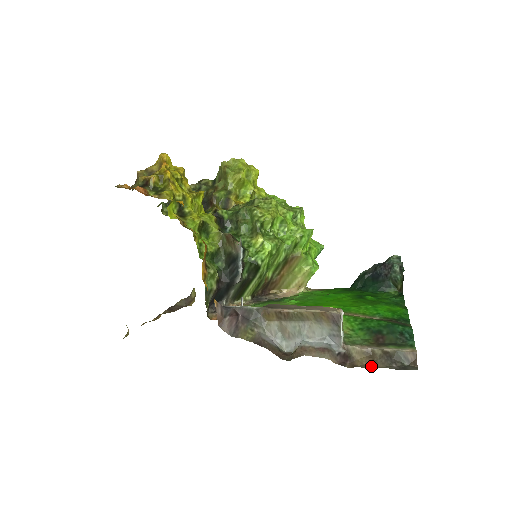
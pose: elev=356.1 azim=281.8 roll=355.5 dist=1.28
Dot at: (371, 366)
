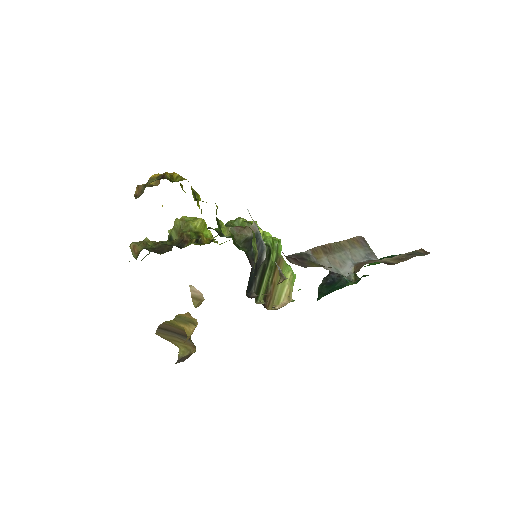
Dot at: occluded
